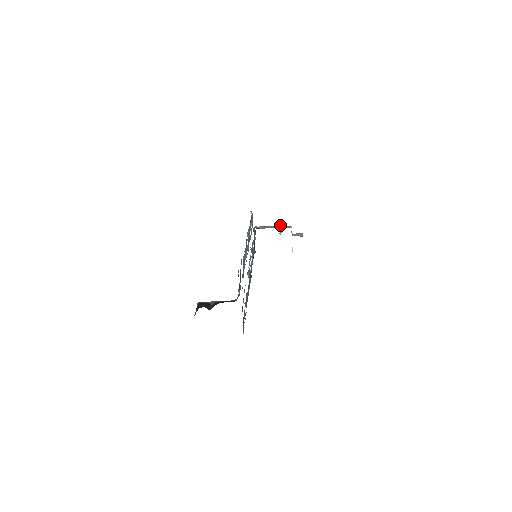
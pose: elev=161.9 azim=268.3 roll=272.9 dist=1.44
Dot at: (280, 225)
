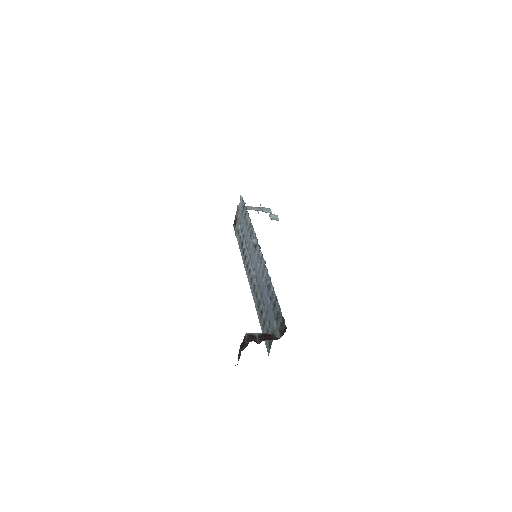
Dot at: occluded
